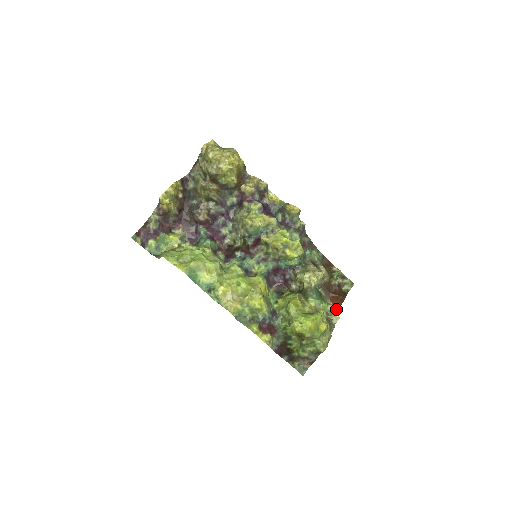
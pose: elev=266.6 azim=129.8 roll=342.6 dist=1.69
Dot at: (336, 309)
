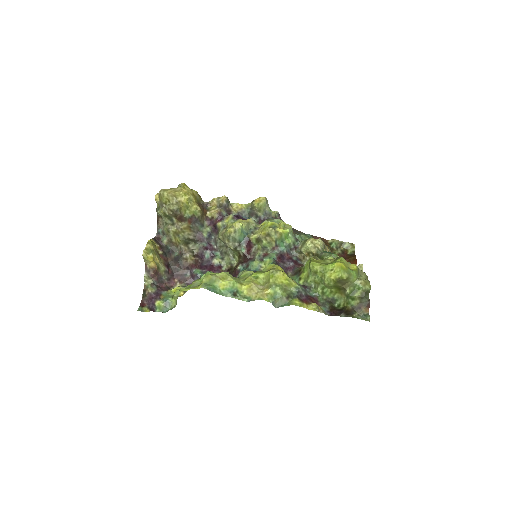
Dot at: occluded
